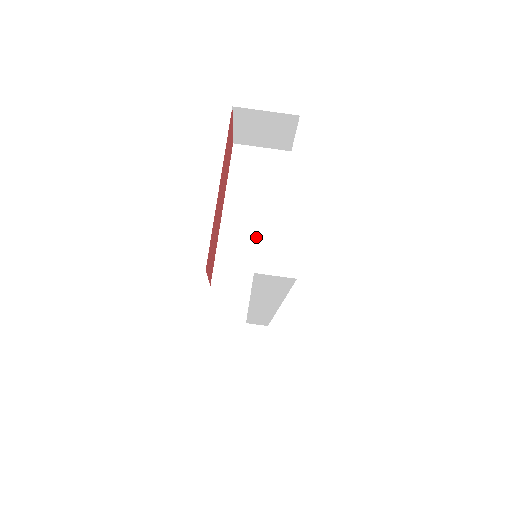
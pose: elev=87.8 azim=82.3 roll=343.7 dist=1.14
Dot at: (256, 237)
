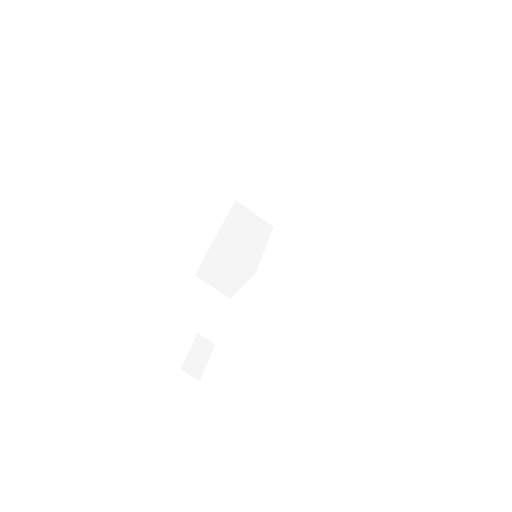
Dot at: (238, 262)
